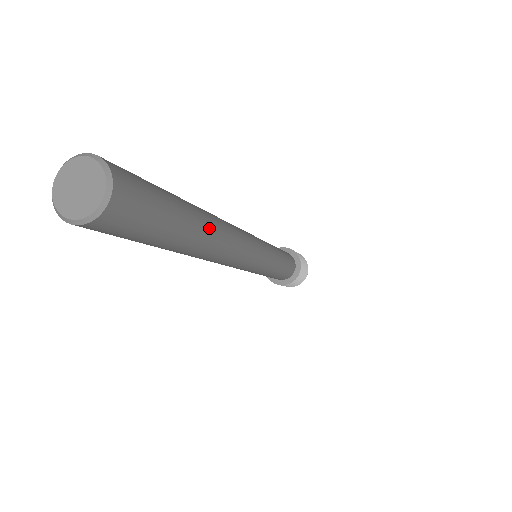
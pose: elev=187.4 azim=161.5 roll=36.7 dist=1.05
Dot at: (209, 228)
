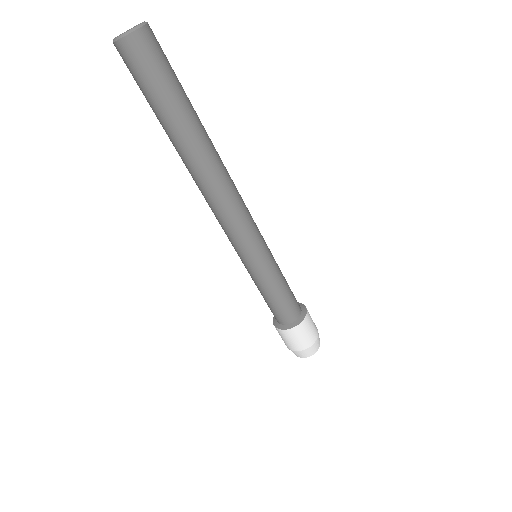
Dot at: occluded
